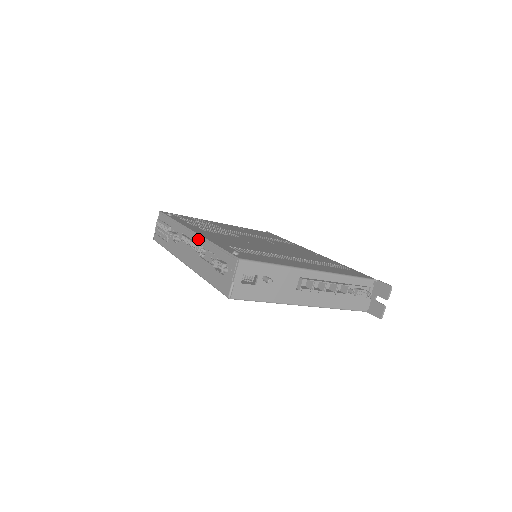
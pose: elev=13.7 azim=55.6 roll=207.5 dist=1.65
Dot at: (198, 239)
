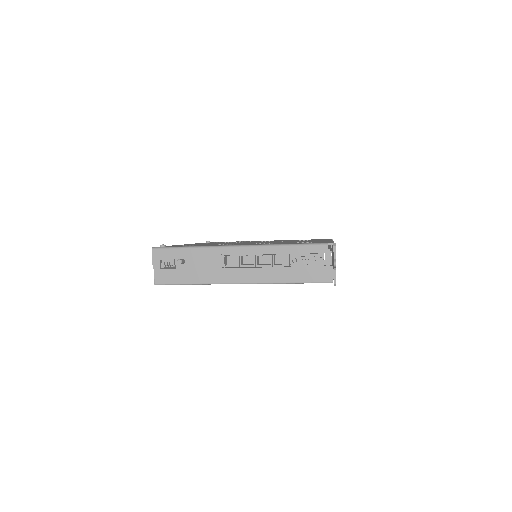
Dot at: occluded
